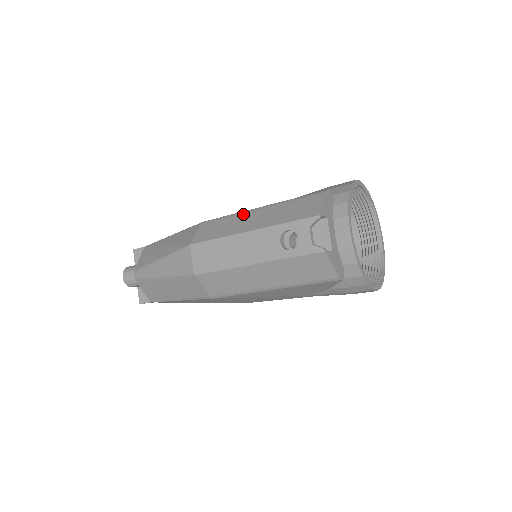
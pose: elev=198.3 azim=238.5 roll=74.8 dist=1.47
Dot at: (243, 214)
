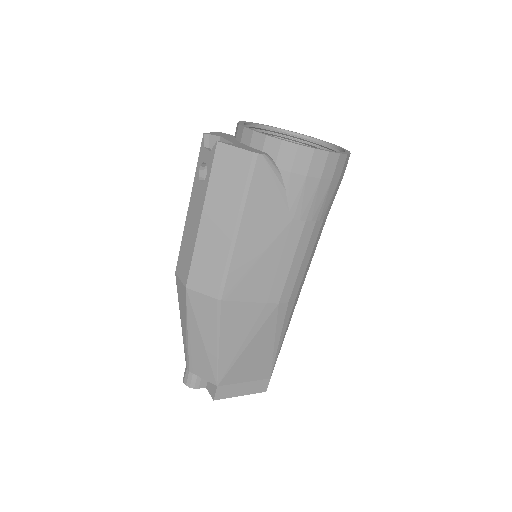
Dot at: occluded
